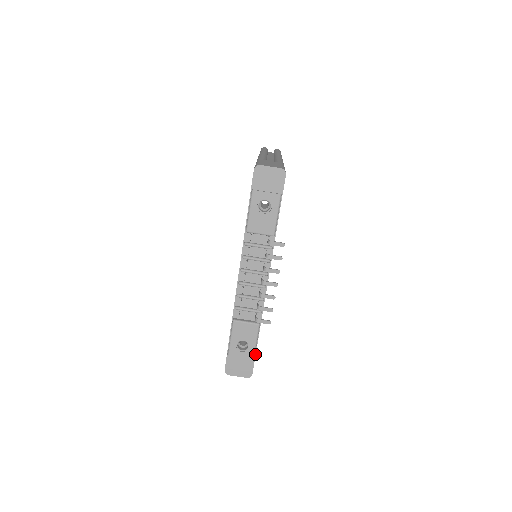
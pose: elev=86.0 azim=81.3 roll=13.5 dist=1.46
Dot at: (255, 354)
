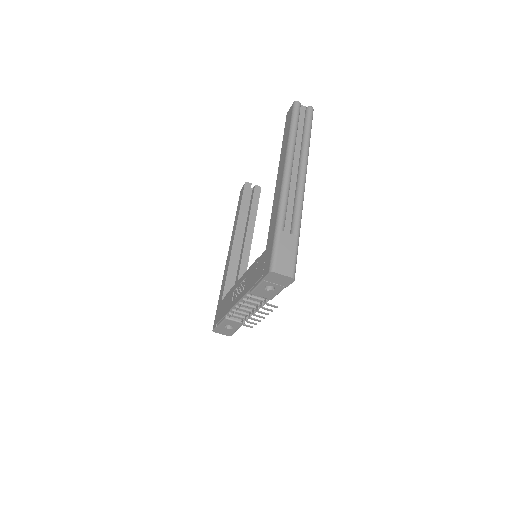
Dot at: occluded
